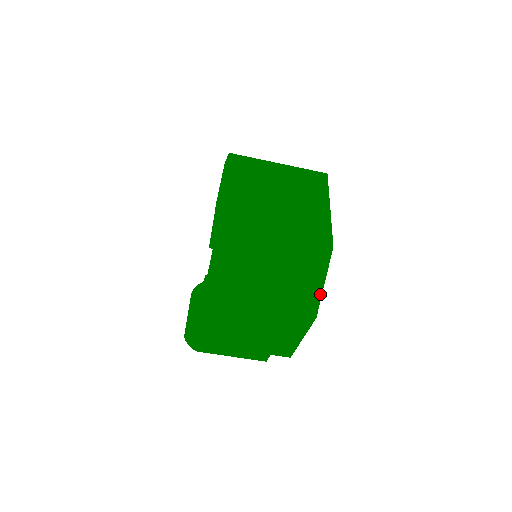
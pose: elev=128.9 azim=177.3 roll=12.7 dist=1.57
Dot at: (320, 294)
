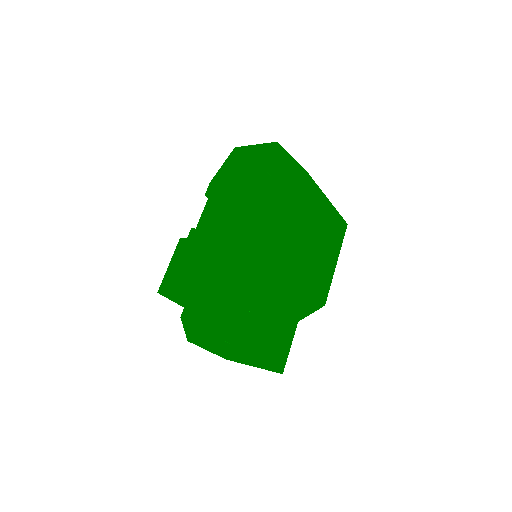
Dot at: occluded
